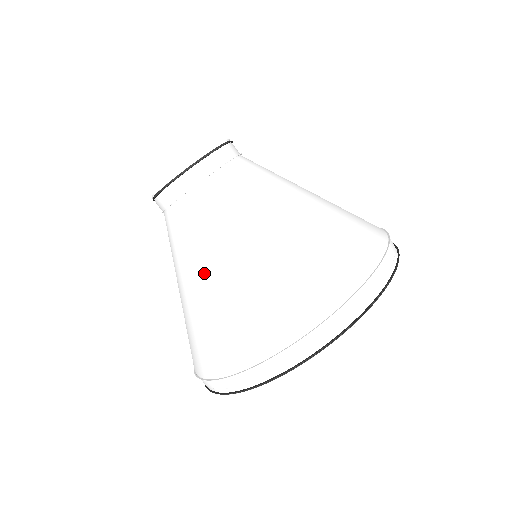
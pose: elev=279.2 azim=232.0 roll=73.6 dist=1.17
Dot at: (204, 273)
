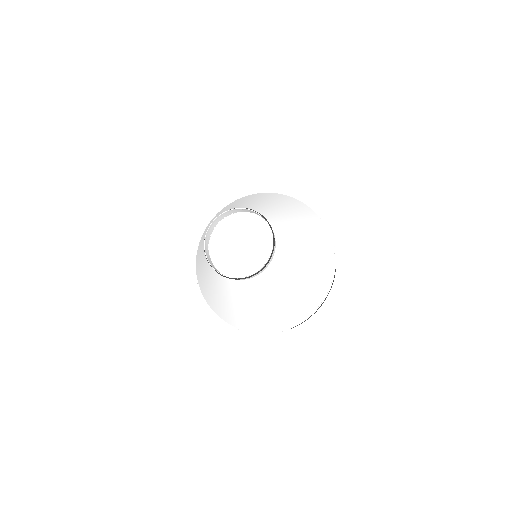
Dot at: (229, 301)
